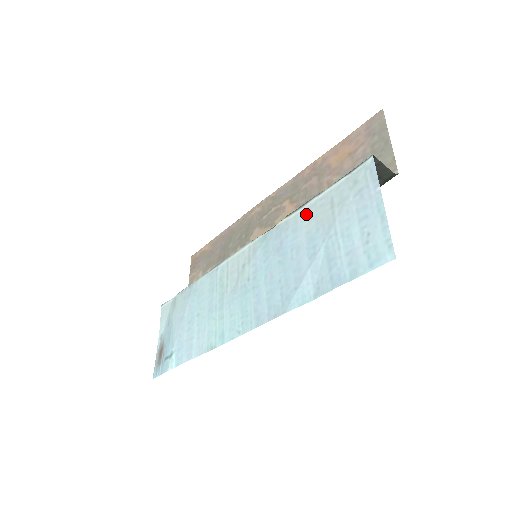
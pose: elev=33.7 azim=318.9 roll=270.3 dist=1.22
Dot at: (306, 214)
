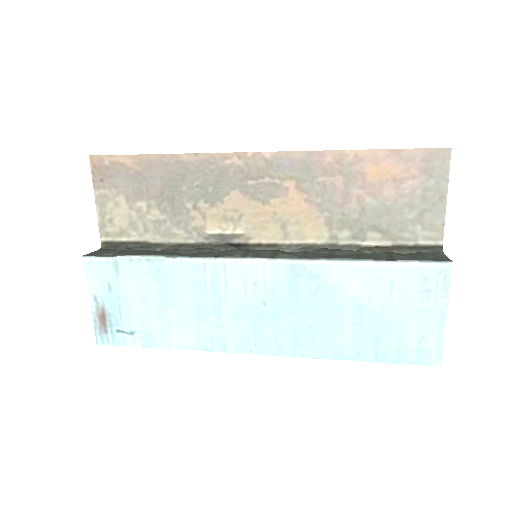
Dot at: (356, 274)
